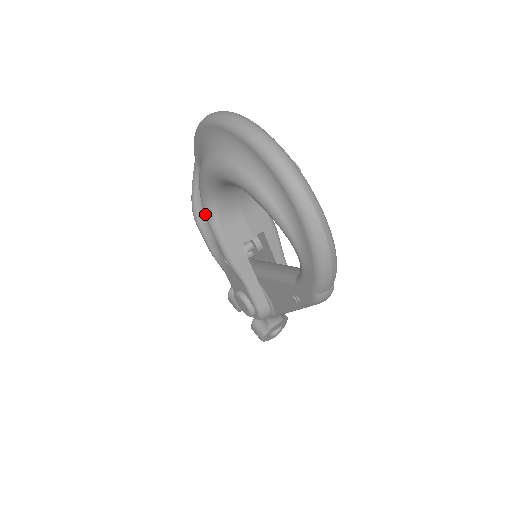
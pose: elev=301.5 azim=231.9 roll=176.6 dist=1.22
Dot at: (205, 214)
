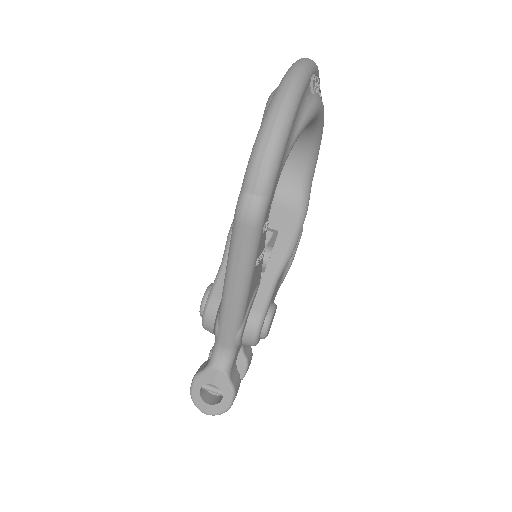
Dot at: occluded
